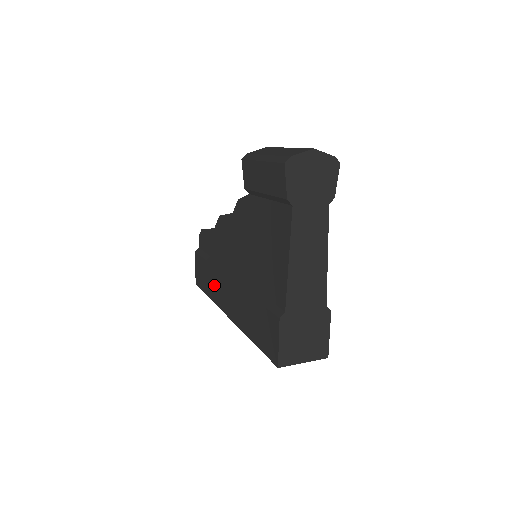
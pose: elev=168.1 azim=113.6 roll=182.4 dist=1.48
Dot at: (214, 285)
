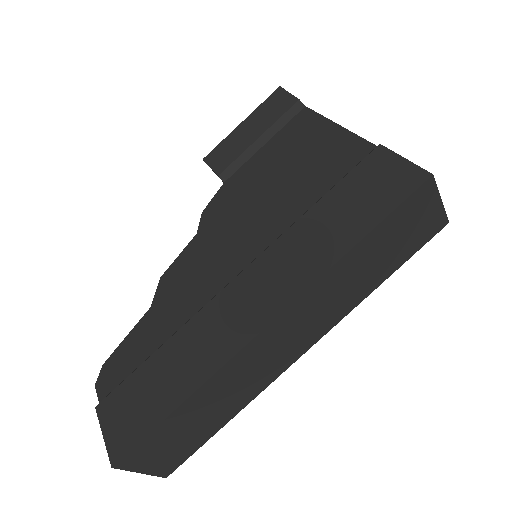
Dot at: (196, 349)
